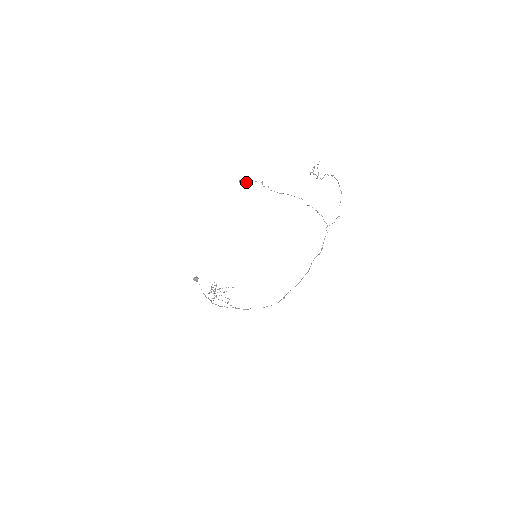
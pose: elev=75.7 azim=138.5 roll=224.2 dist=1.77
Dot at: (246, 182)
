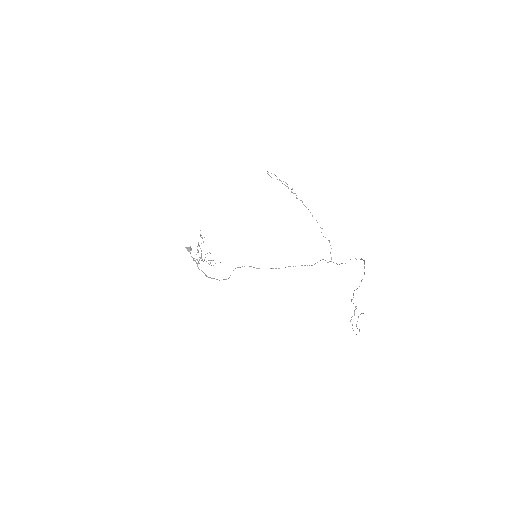
Dot at: occluded
